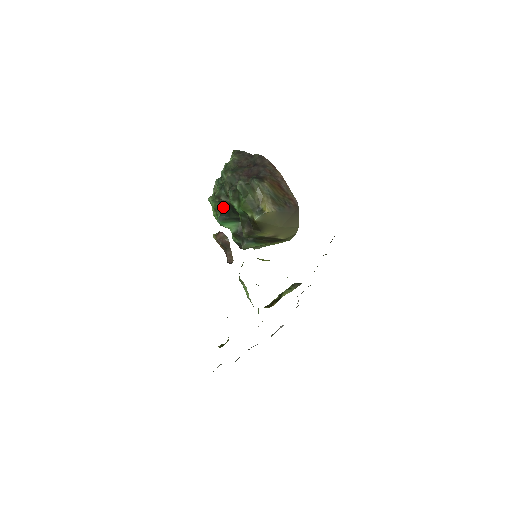
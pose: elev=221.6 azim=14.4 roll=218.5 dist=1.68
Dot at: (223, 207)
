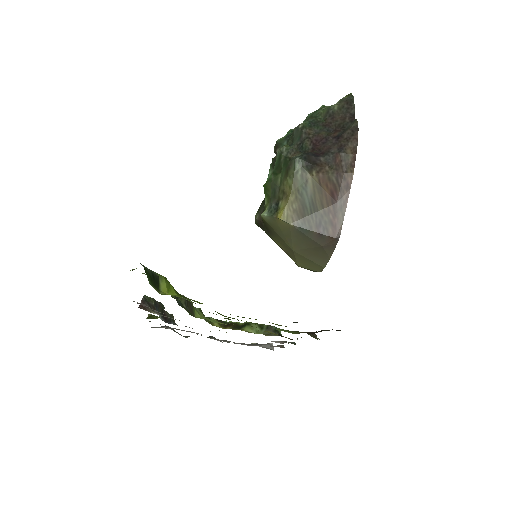
Dot at: occluded
